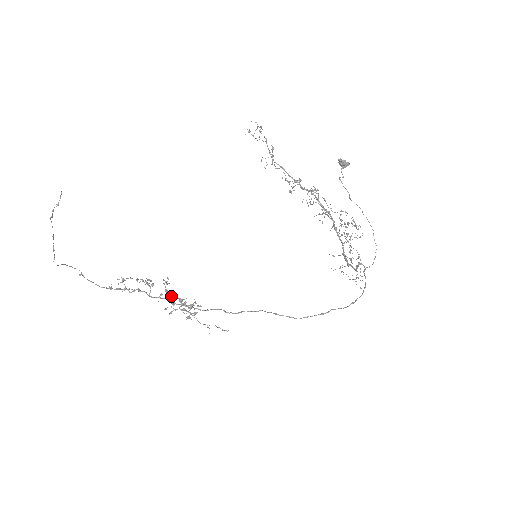
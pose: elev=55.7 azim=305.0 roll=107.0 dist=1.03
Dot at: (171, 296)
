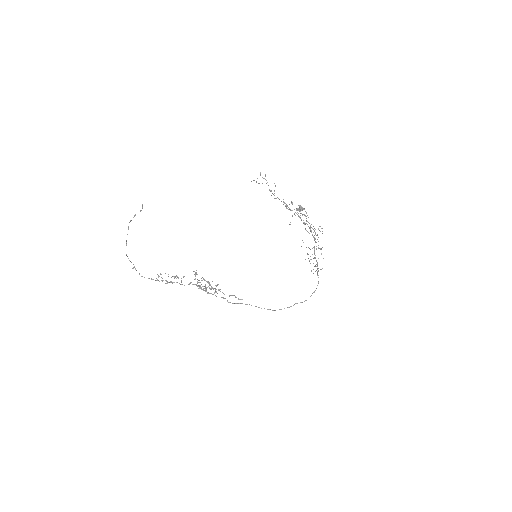
Dot at: (199, 282)
